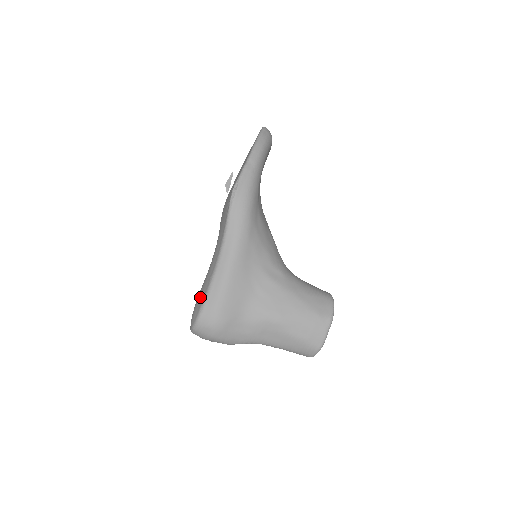
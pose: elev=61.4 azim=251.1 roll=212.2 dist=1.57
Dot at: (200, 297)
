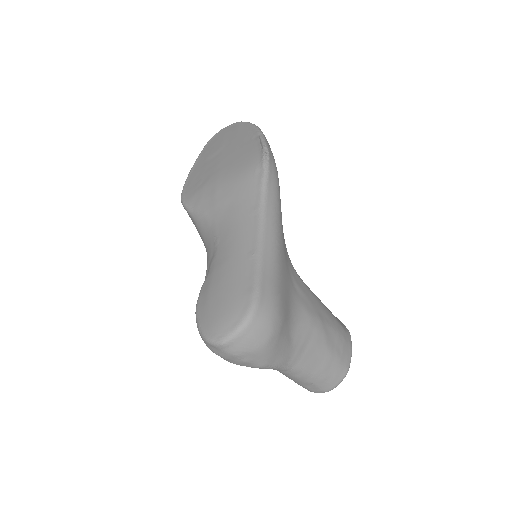
Dot at: (238, 283)
